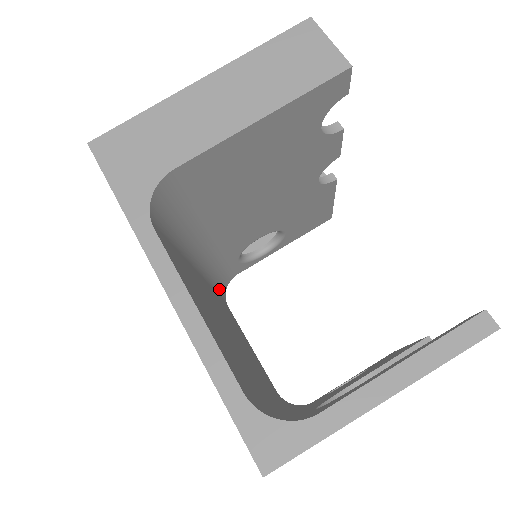
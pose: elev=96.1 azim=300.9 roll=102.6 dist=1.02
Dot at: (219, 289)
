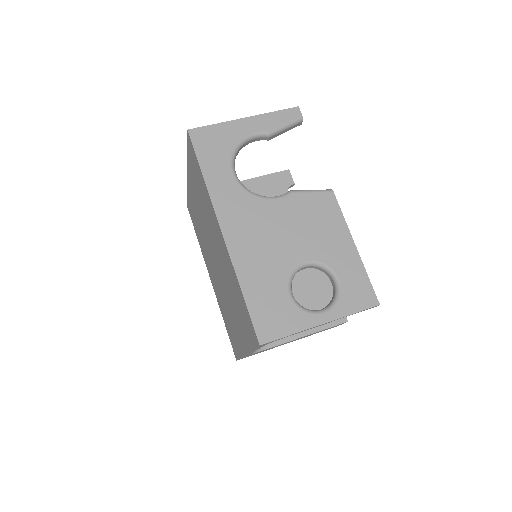
Dot at: occluded
